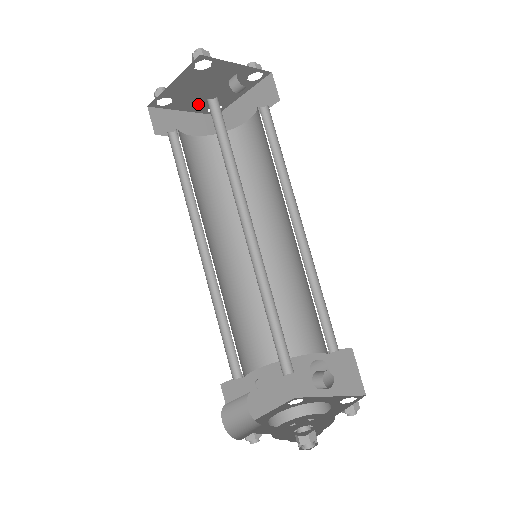
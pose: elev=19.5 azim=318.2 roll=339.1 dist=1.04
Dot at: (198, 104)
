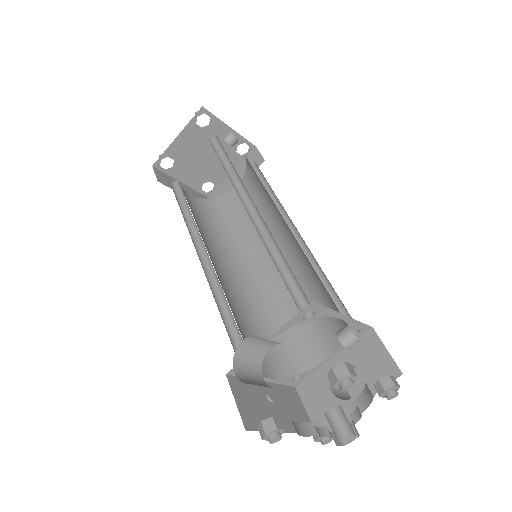
Dot at: (194, 176)
